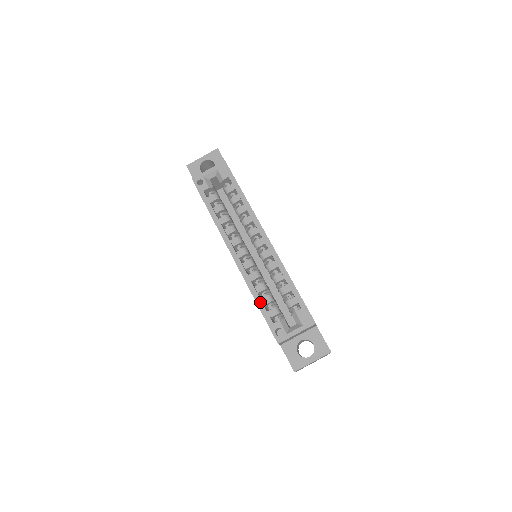
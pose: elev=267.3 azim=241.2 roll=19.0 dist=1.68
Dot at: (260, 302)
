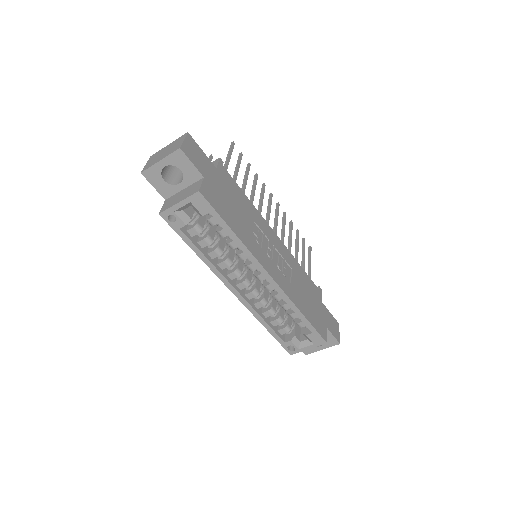
Dot at: (270, 328)
